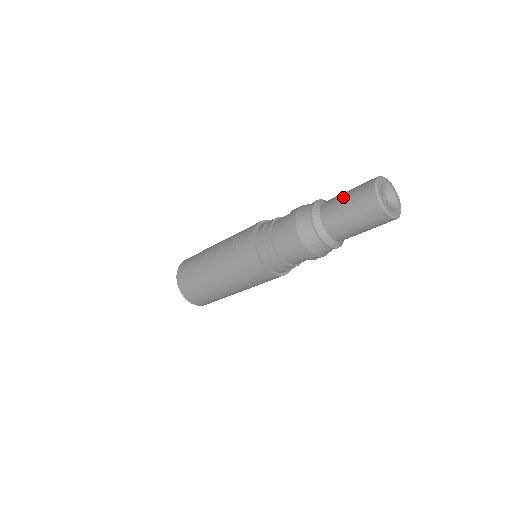
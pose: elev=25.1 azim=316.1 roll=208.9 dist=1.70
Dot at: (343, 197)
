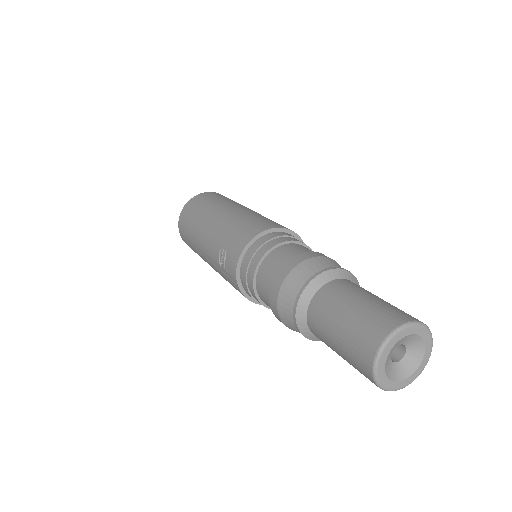
Dot at: (335, 325)
